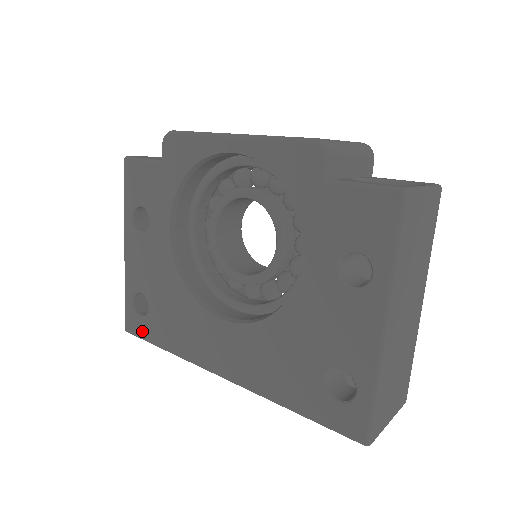
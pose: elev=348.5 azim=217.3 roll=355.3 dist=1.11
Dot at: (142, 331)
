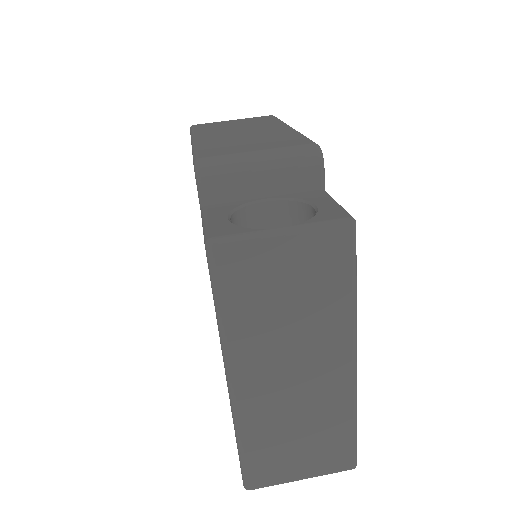
Dot at: occluded
